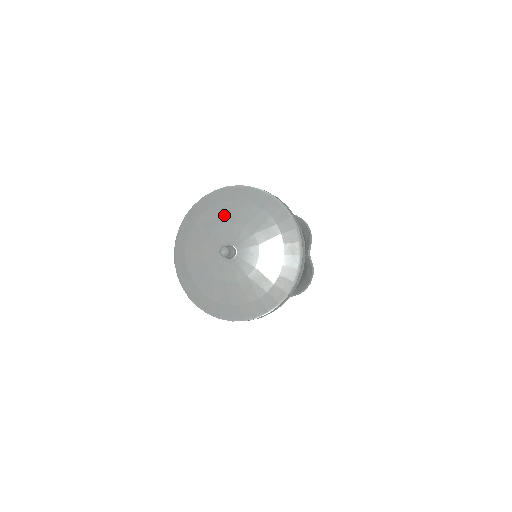
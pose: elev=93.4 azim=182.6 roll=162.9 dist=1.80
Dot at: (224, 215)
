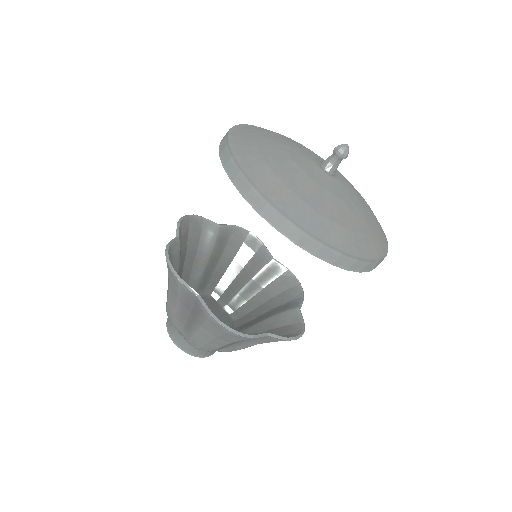
Dot at: occluded
